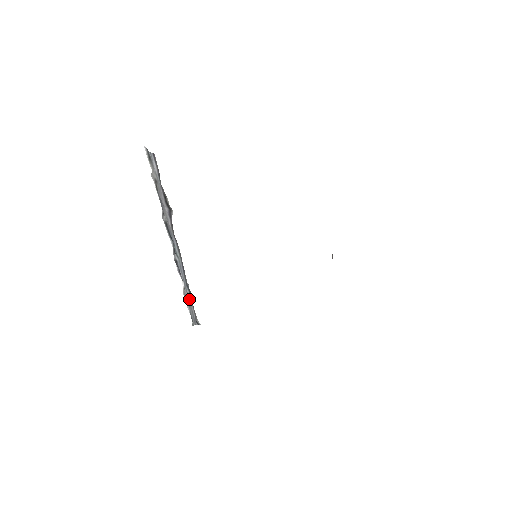
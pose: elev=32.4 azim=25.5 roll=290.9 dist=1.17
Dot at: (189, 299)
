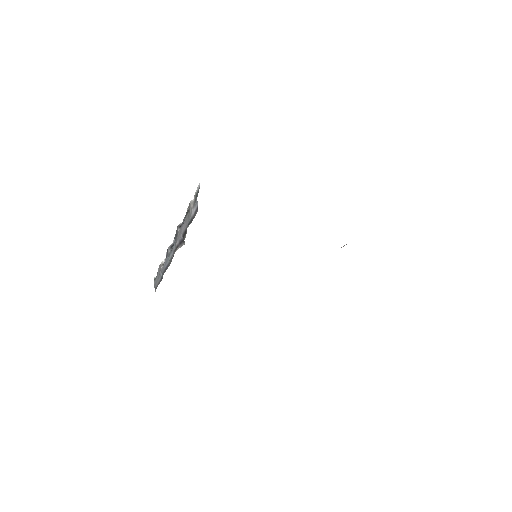
Dot at: (160, 276)
